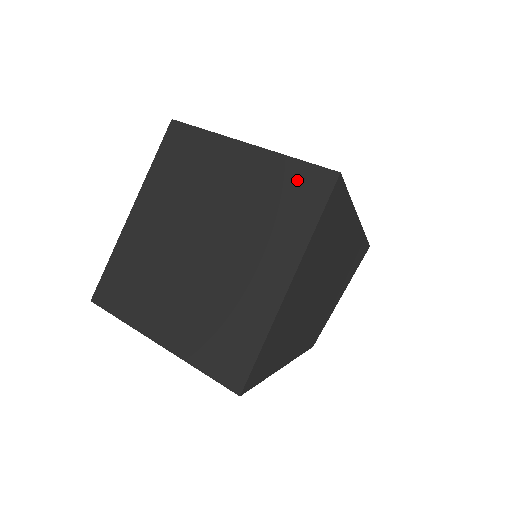
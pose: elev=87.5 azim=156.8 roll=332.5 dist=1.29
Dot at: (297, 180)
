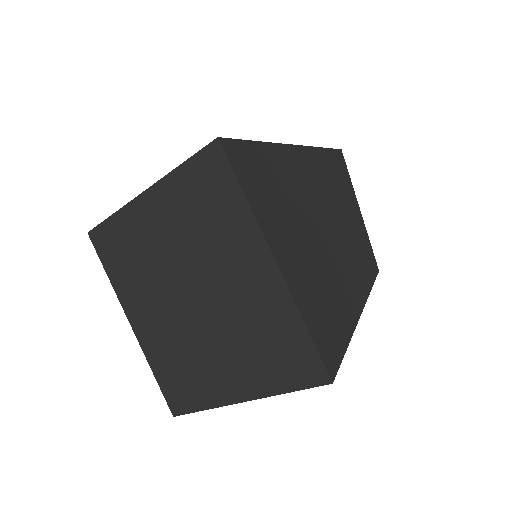
Dot at: (198, 179)
